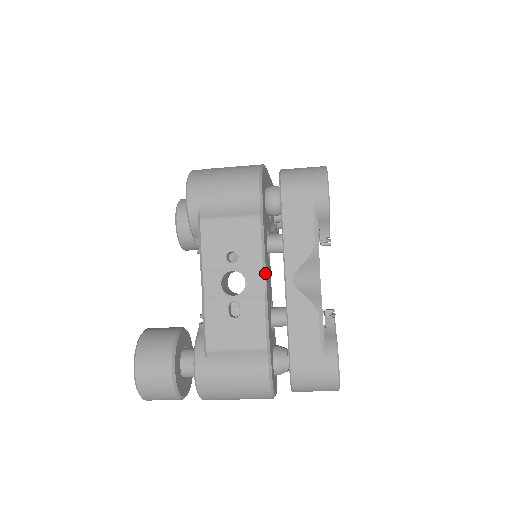
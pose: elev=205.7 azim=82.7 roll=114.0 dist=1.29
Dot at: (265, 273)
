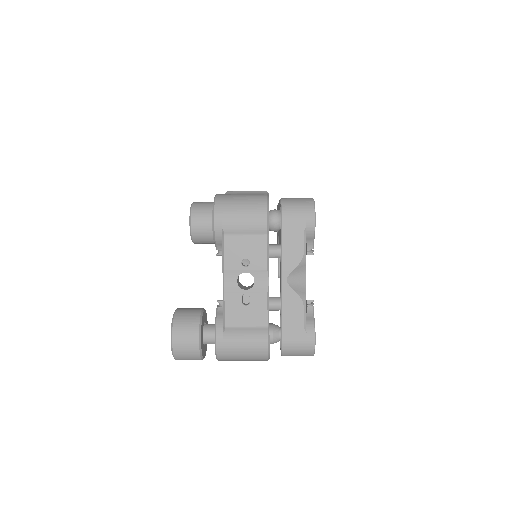
Dot at: (268, 275)
